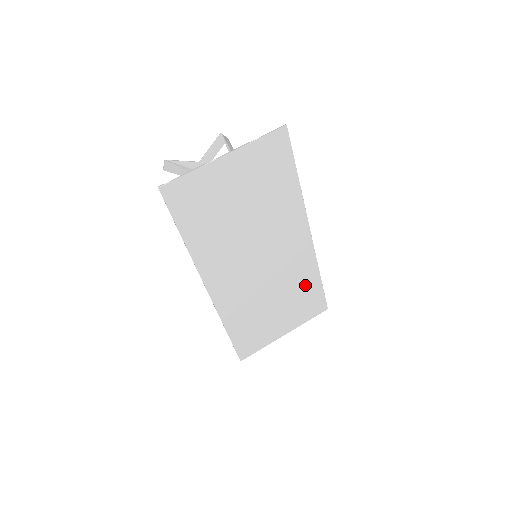
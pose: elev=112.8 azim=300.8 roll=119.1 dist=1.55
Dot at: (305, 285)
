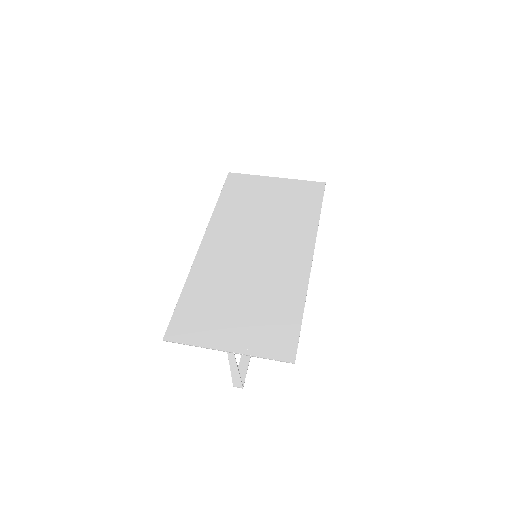
Dot at: (283, 306)
